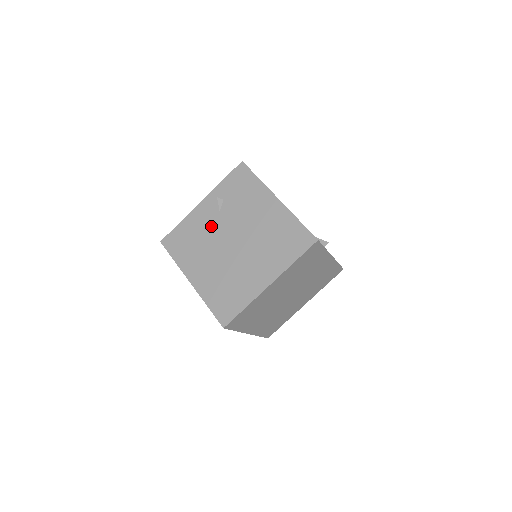
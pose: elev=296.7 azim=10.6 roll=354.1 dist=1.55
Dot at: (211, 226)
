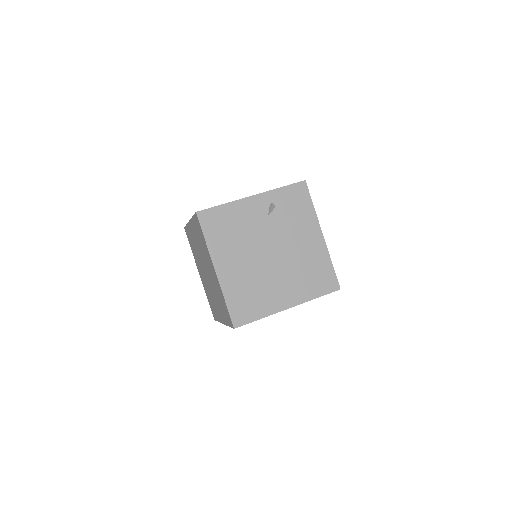
Dot at: (255, 226)
